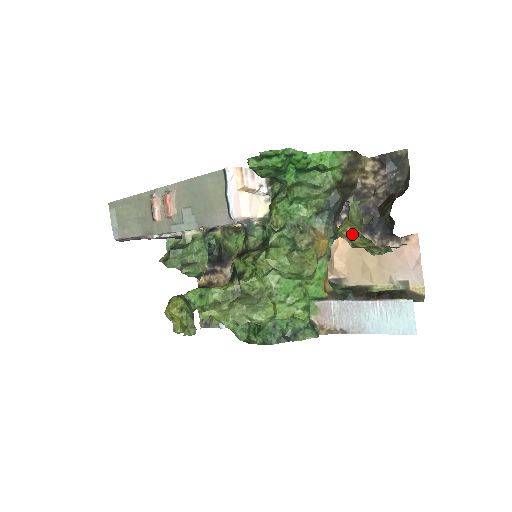
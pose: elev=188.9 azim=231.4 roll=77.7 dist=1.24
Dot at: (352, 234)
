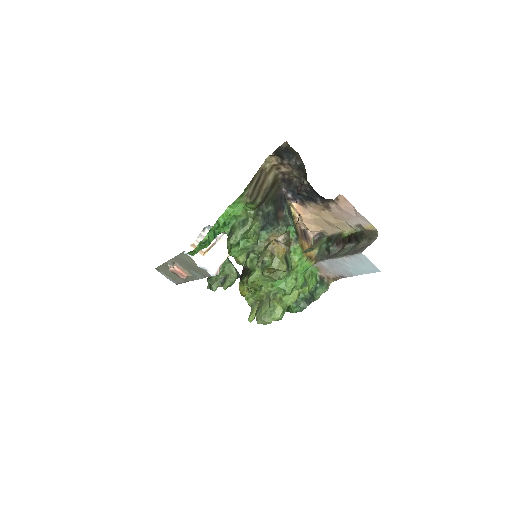
Dot at: occluded
